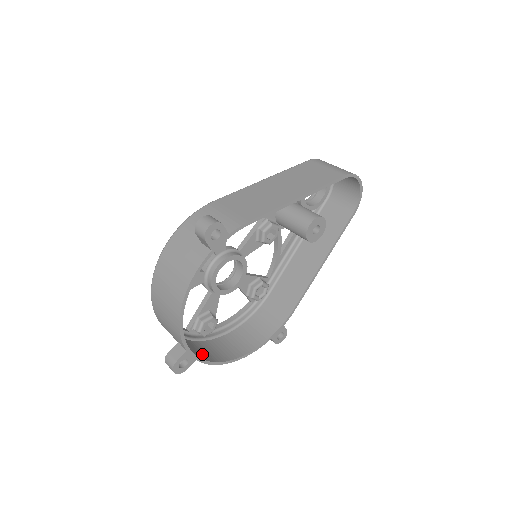
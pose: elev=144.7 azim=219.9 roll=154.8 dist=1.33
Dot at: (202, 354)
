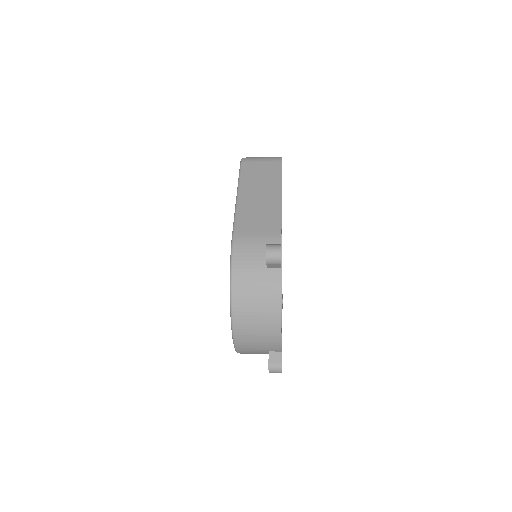
Dot at: occluded
